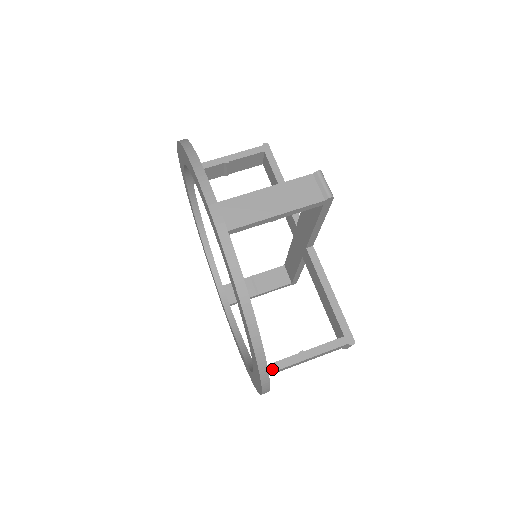
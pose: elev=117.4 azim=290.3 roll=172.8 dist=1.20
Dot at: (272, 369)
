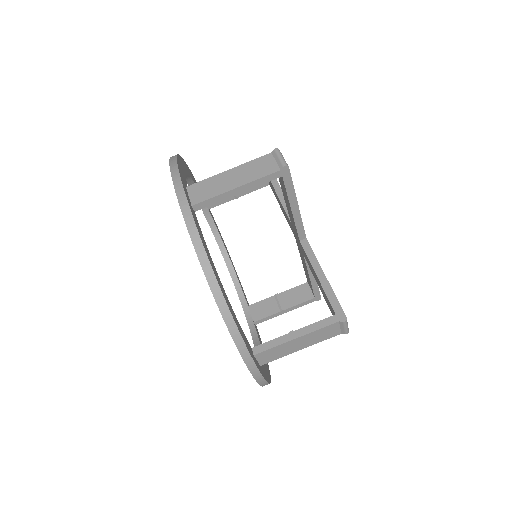
Dot at: (261, 322)
